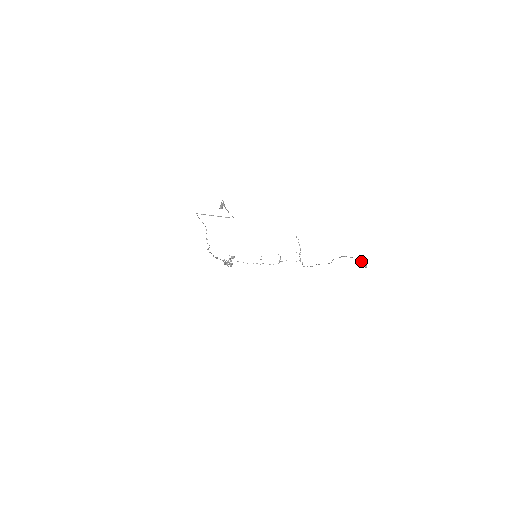
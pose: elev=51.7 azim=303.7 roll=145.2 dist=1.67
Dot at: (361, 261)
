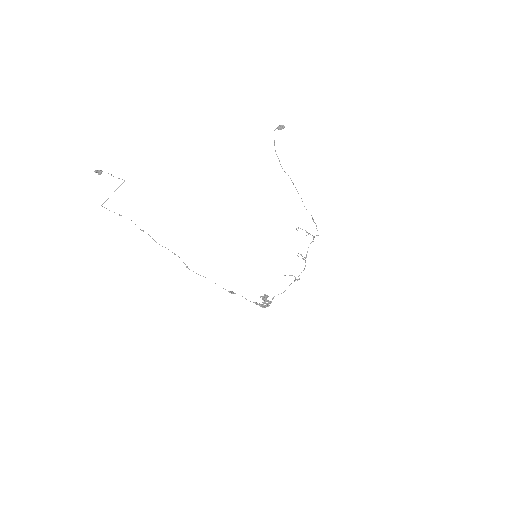
Dot at: occluded
